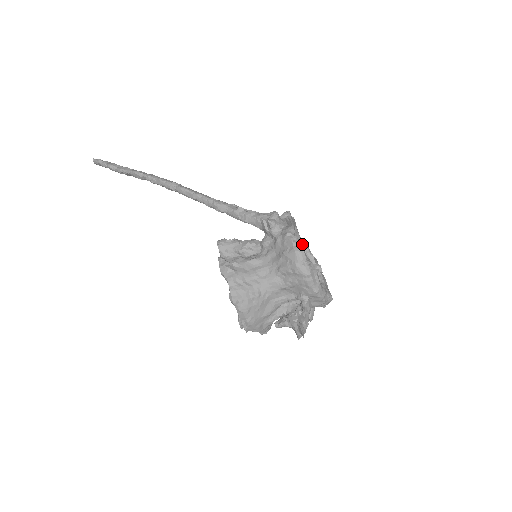
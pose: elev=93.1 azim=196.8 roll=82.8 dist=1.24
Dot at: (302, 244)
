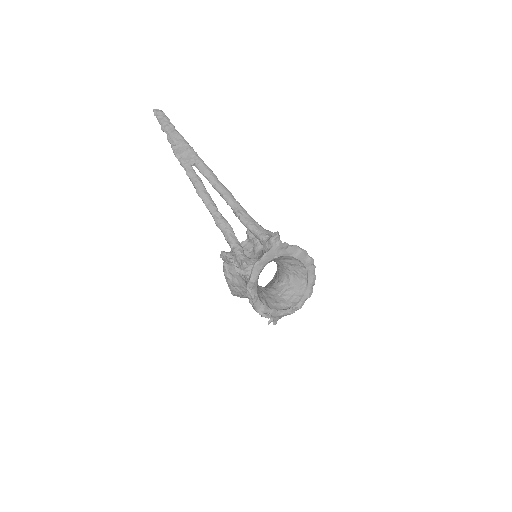
Dot at: (291, 256)
